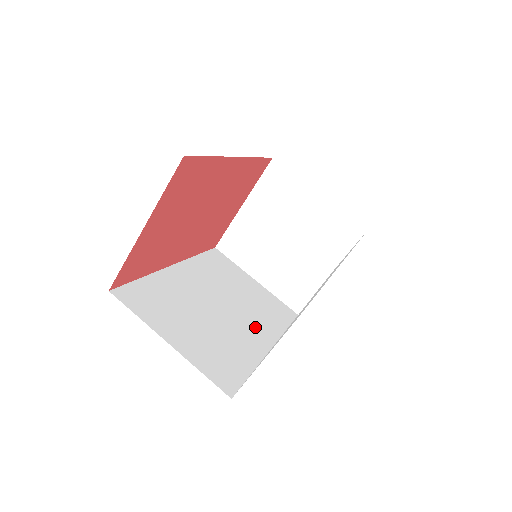
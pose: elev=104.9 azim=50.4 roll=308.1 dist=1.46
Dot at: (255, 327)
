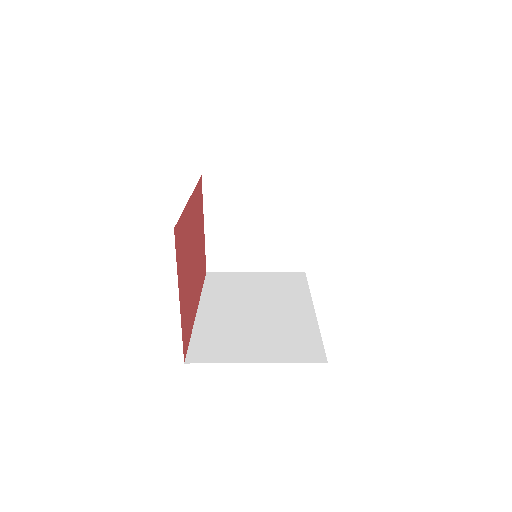
Dot at: (290, 305)
